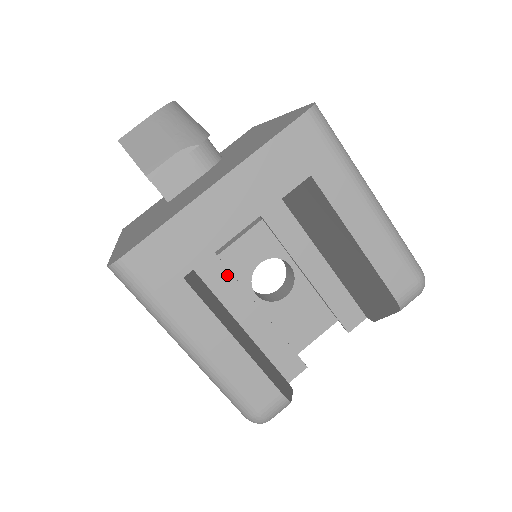
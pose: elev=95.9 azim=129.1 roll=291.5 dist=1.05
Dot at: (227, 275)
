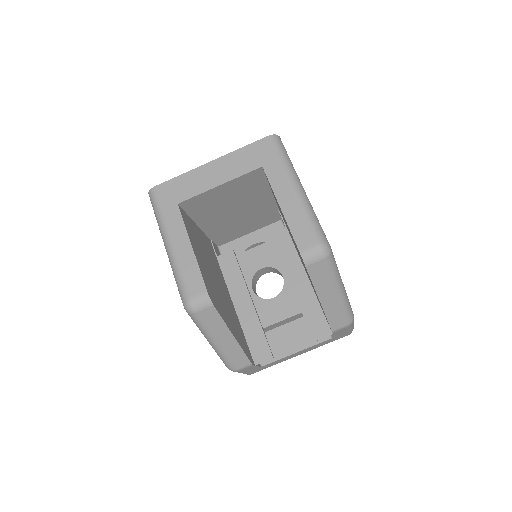
Dot at: (236, 268)
